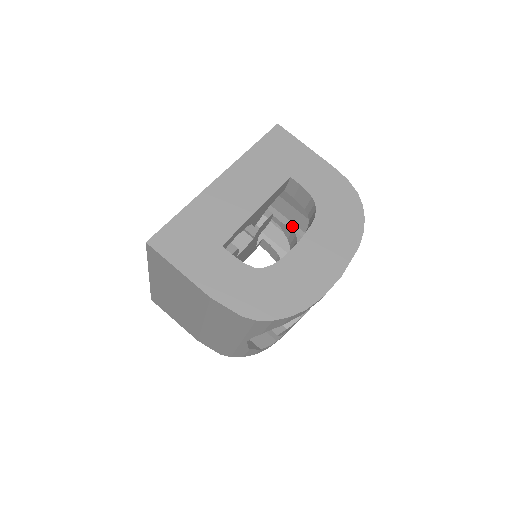
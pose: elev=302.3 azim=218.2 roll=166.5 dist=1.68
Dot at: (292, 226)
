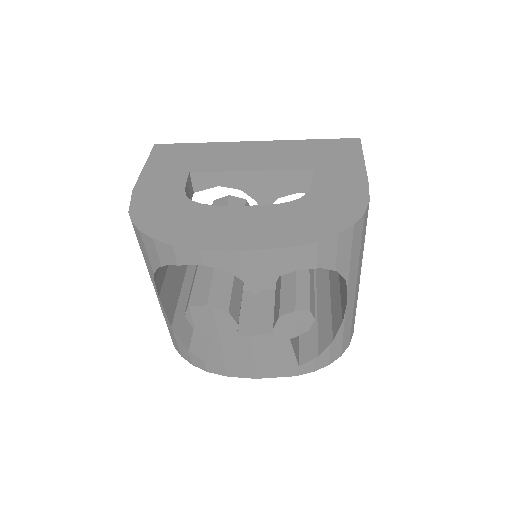
Dot at: (337, 280)
